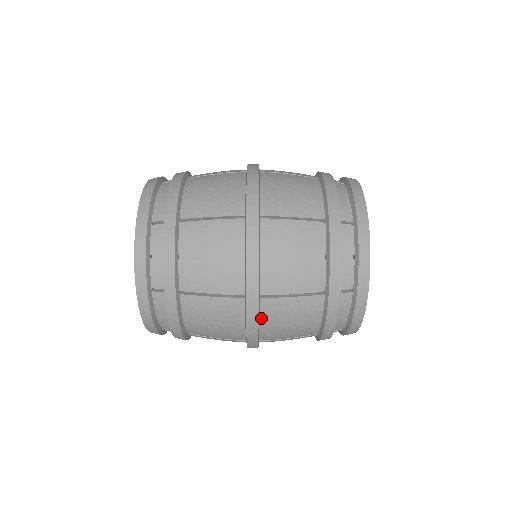
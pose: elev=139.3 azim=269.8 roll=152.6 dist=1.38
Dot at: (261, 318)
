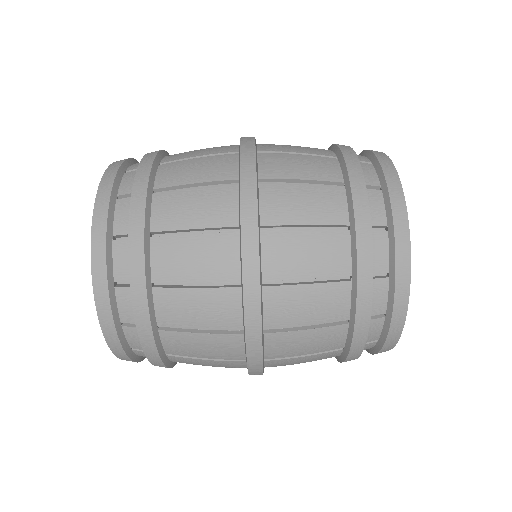
Dot at: occluded
